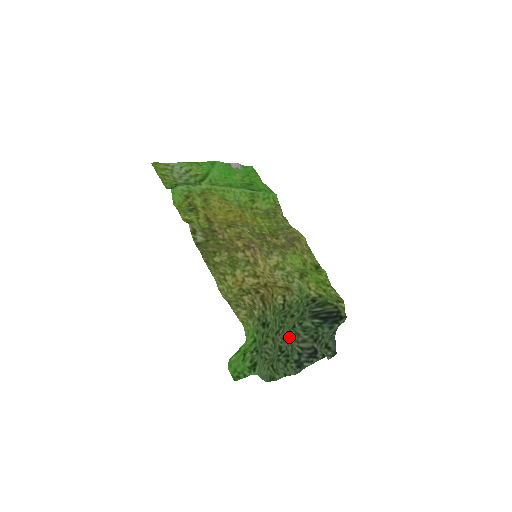
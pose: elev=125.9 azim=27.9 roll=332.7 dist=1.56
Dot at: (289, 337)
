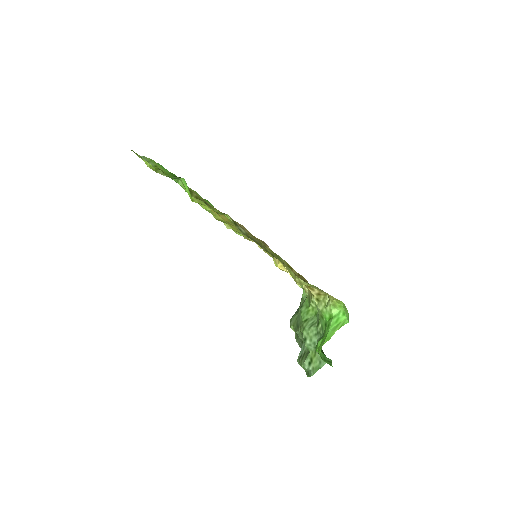
Dot at: occluded
